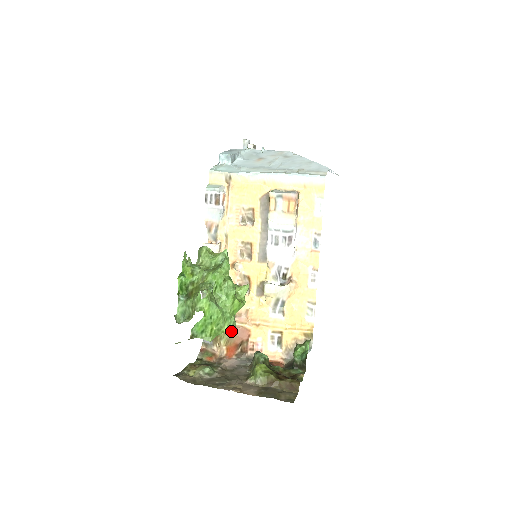
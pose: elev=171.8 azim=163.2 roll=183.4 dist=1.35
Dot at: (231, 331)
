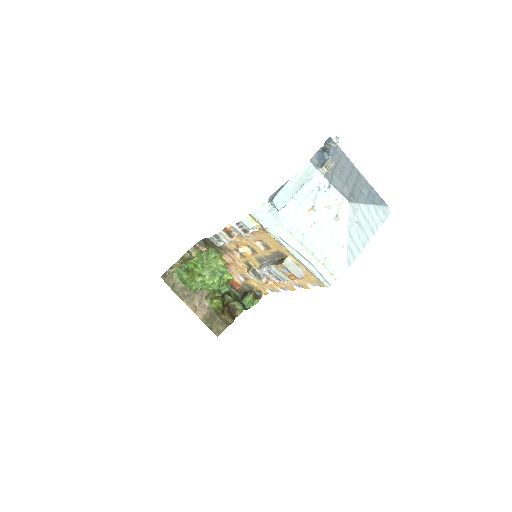
Dot at: occluded
